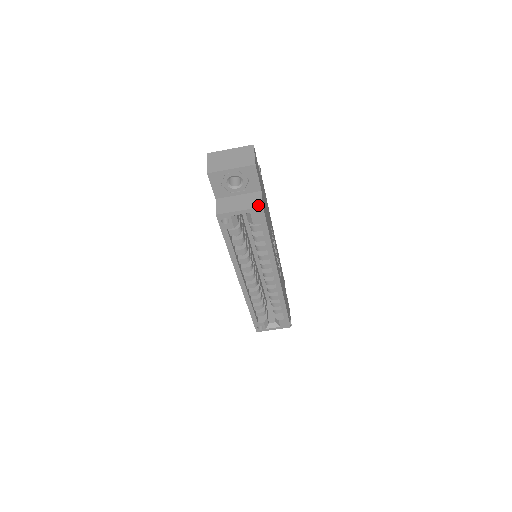
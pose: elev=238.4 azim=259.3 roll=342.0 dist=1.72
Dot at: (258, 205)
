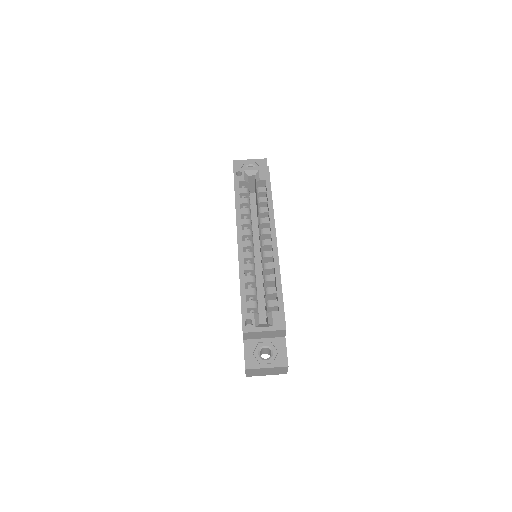
Dot at: (265, 167)
